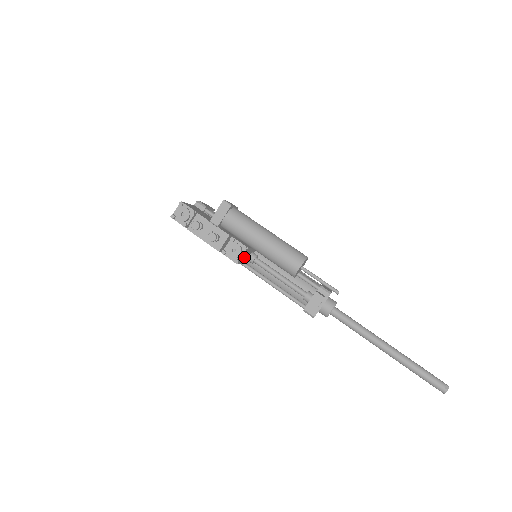
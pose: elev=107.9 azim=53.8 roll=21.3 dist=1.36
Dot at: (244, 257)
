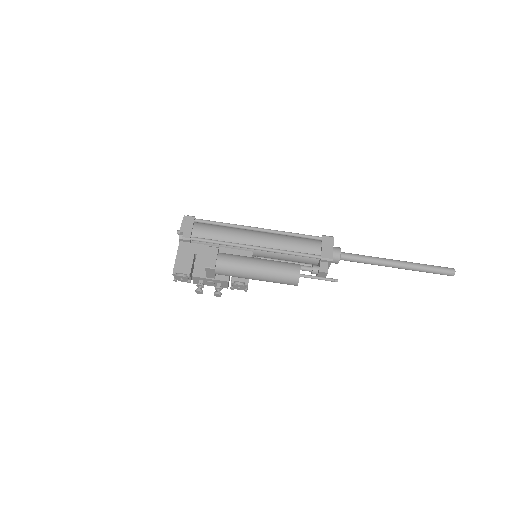
Dot at: occluded
